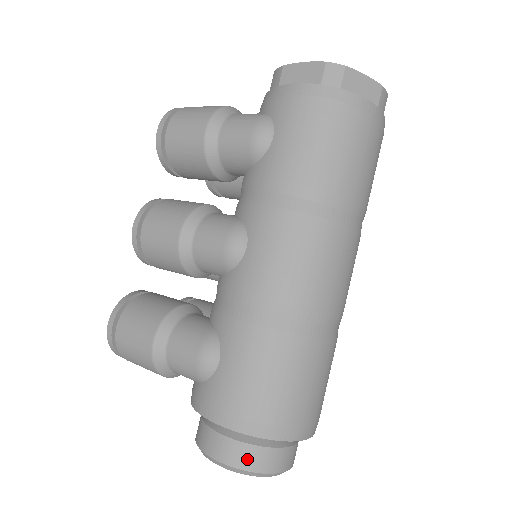
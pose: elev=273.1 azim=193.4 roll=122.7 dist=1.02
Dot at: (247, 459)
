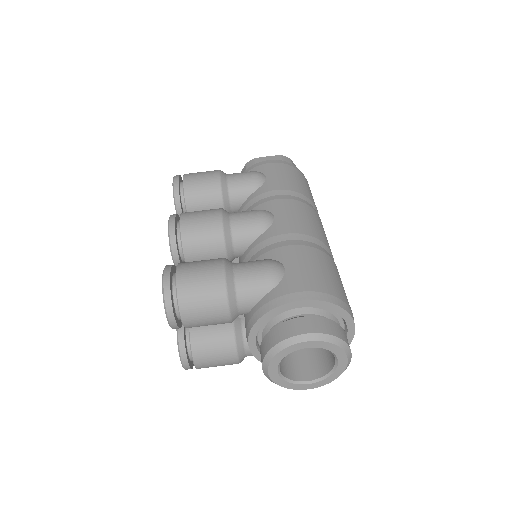
Dot at: (331, 328)
